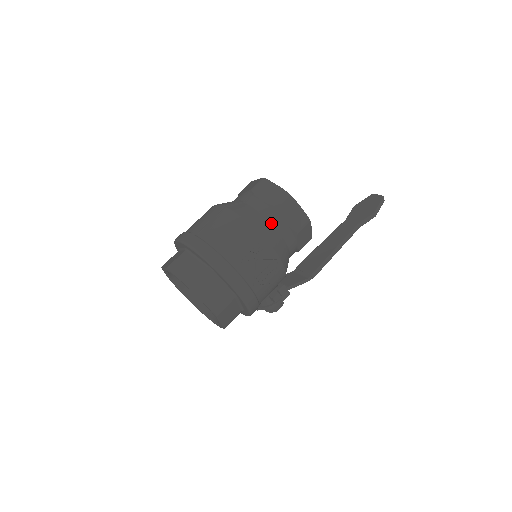
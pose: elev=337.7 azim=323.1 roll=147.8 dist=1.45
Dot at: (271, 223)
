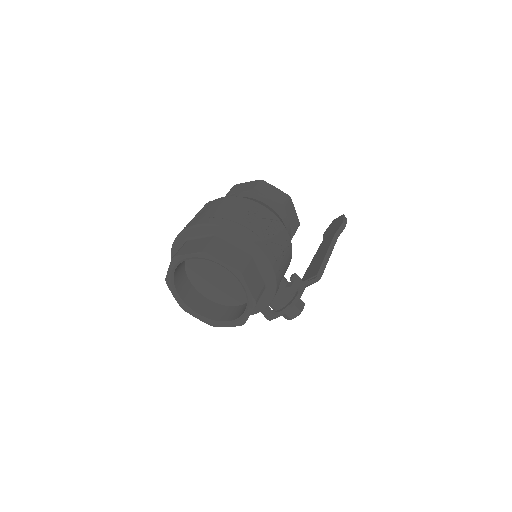
Dot at: (257, 200)
